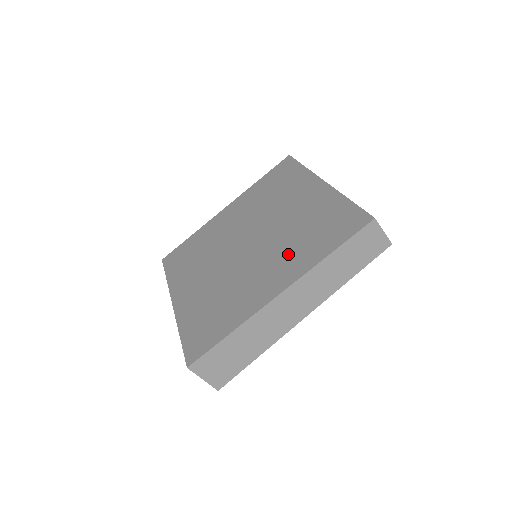
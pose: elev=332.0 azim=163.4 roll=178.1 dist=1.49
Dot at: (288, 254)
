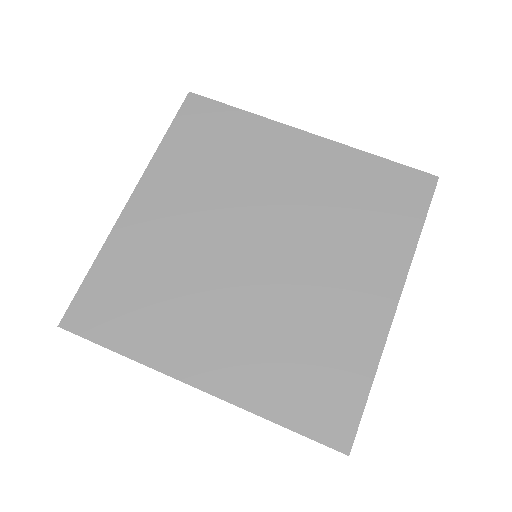
Dot at: (258, 348)
